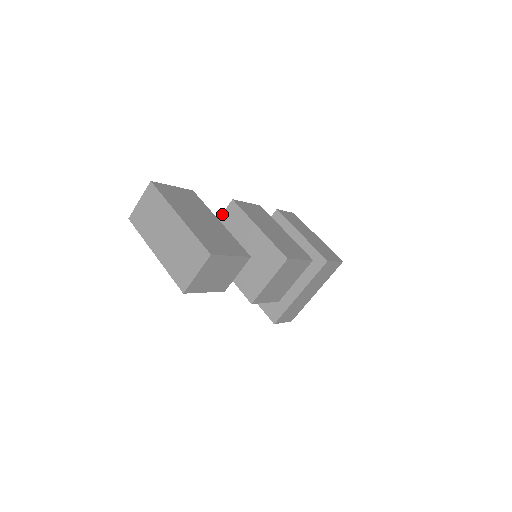
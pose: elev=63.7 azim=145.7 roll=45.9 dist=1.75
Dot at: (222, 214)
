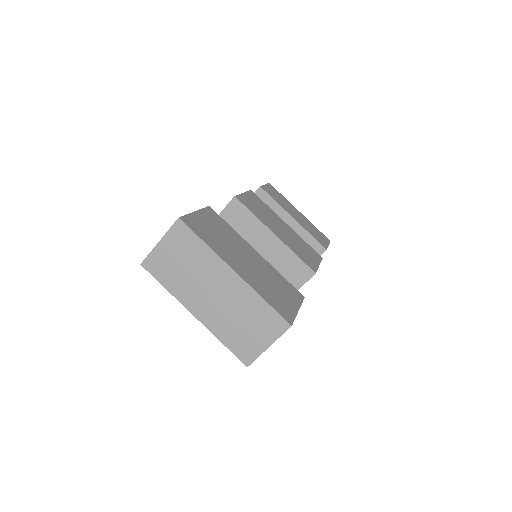
Dot at: (220, 213)
